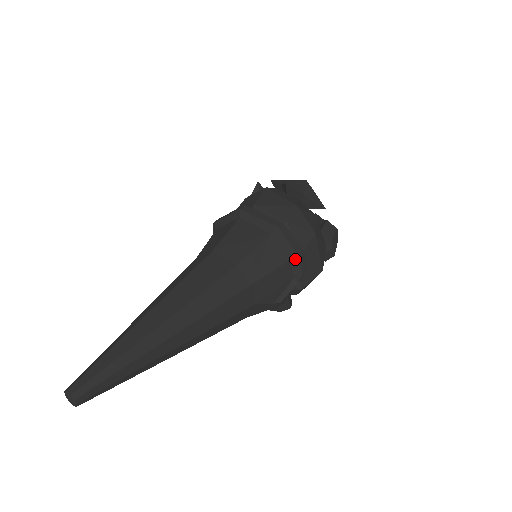
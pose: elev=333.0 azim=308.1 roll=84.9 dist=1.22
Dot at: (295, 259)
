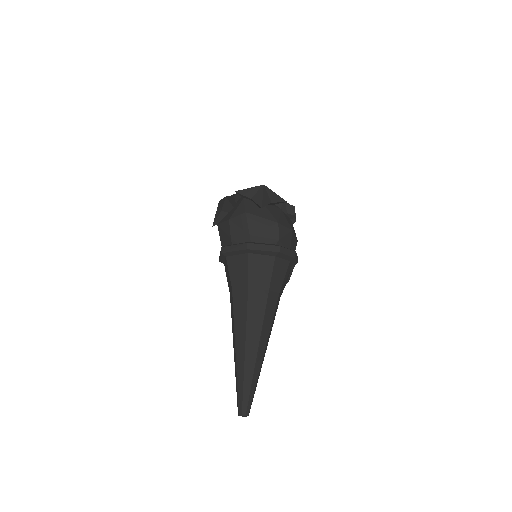
Dot at: (293, 260)
